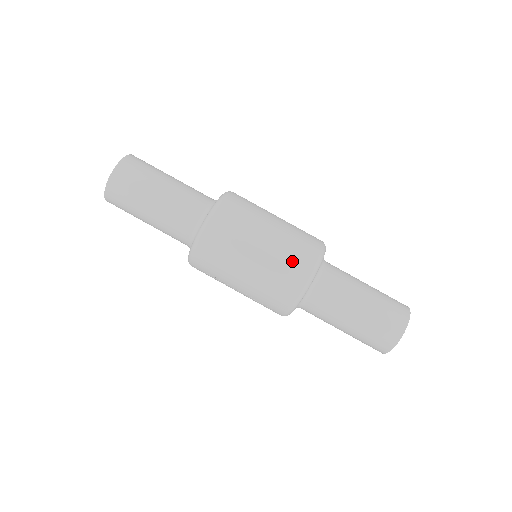
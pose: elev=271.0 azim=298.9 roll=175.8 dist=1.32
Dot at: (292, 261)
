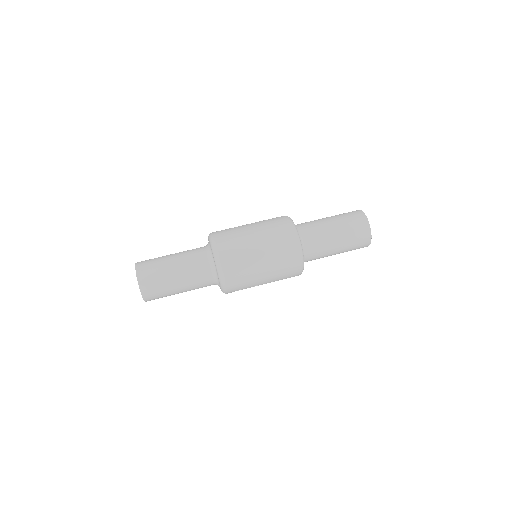
Dot at: (282, 243)
